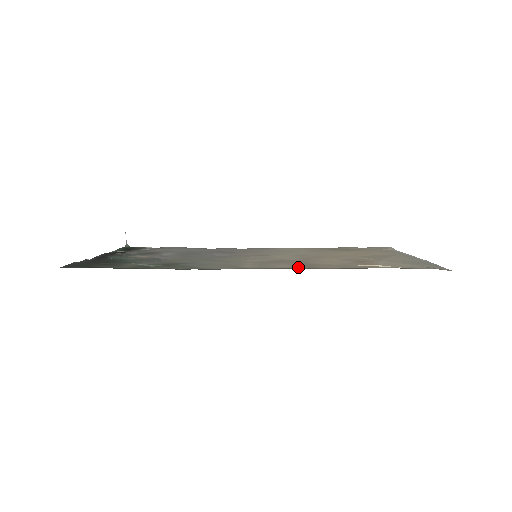
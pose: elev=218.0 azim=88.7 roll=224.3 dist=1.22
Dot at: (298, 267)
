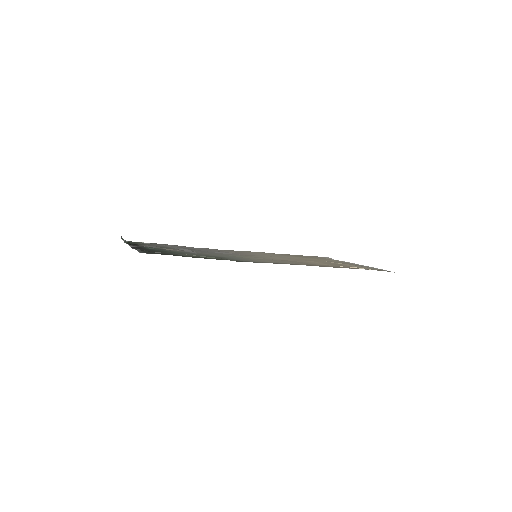
Dot at: (312, 265)
